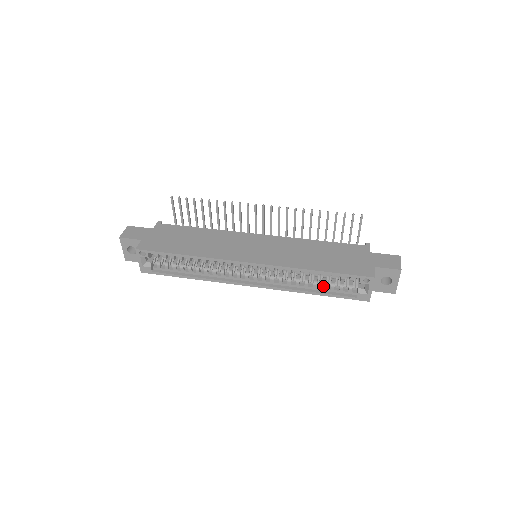
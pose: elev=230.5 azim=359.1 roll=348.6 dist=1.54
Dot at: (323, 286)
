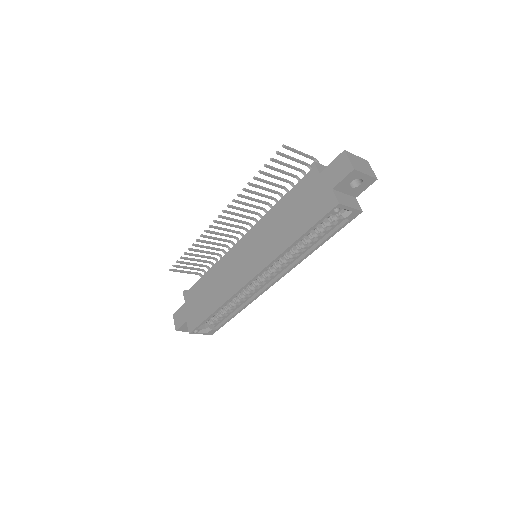
Dot at: (317, 237)
